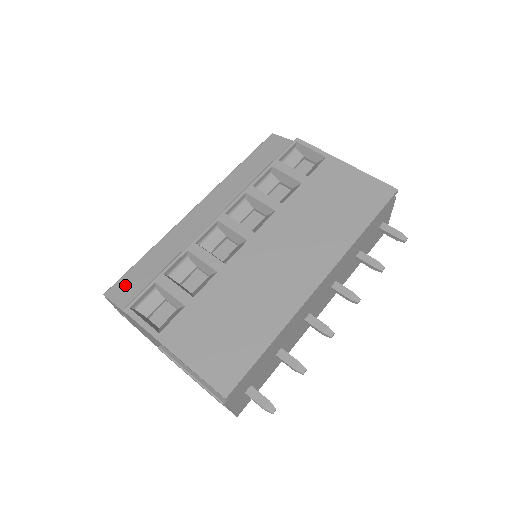
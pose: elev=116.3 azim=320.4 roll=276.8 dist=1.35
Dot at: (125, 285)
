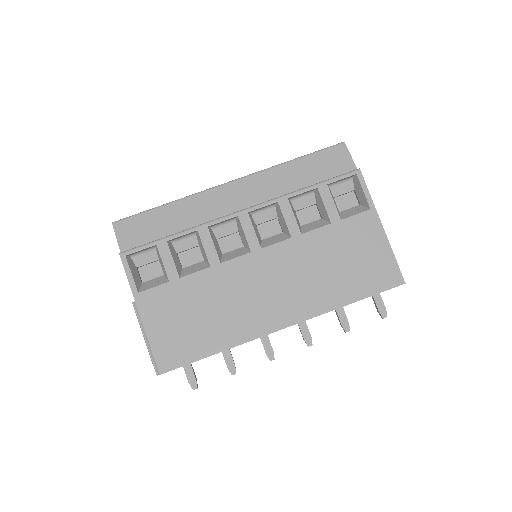
Dot at: (133, 226)
